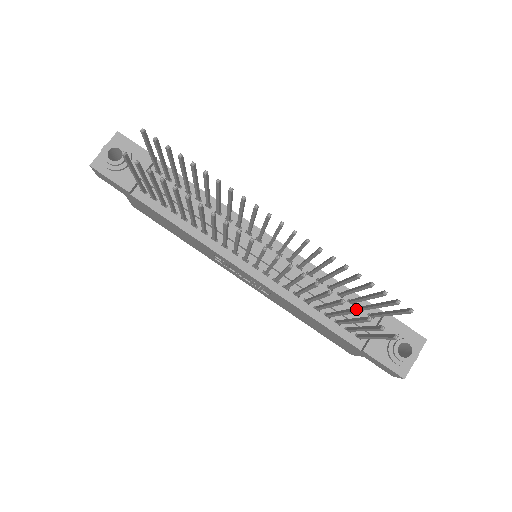
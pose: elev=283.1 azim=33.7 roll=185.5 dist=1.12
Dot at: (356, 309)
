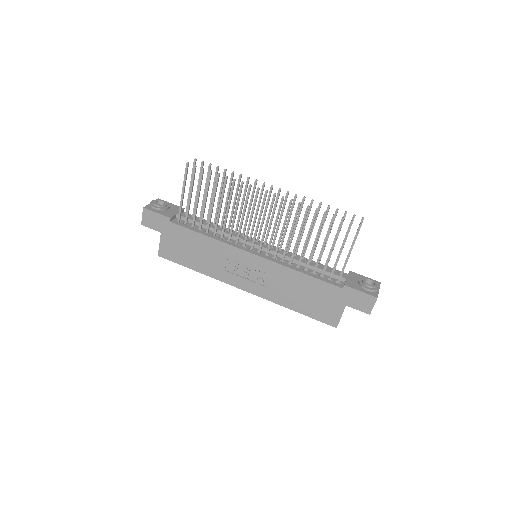
Dot at: (334, 214)
